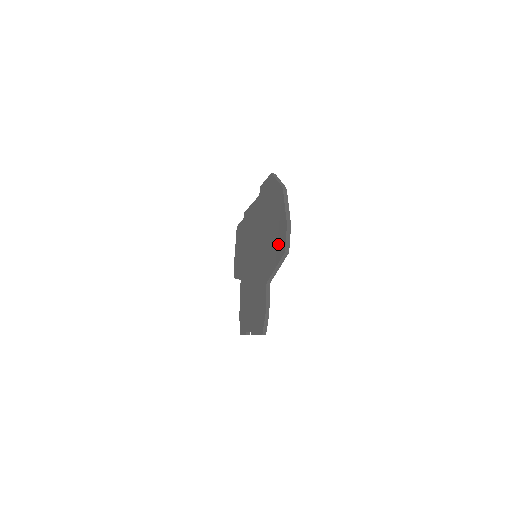
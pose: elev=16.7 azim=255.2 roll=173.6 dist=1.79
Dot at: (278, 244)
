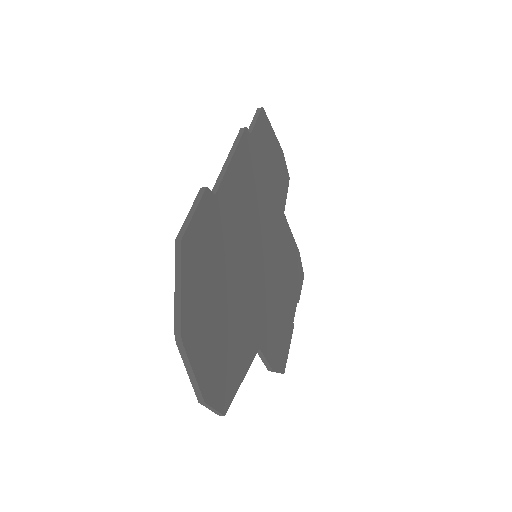
Dot at: occluded
